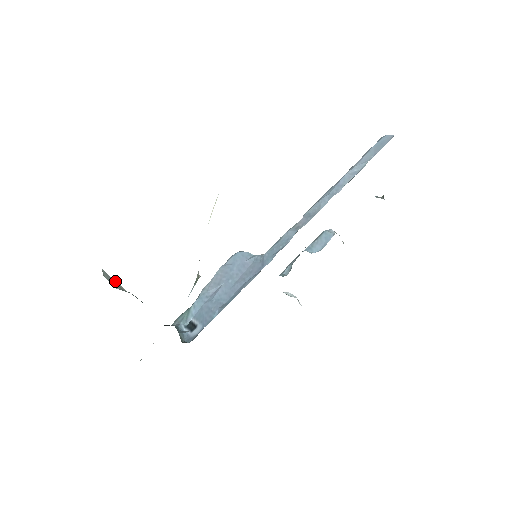
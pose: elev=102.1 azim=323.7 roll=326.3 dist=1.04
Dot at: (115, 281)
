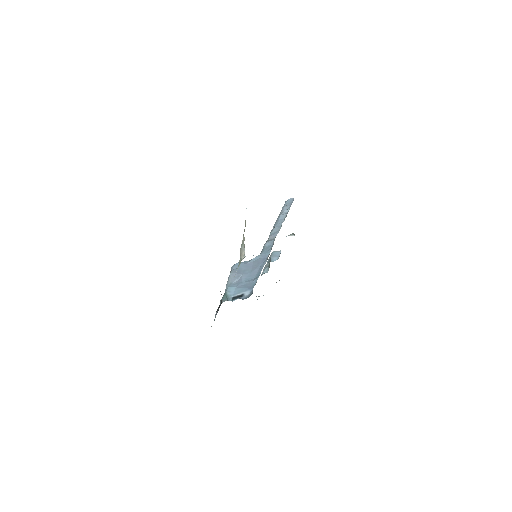
Dot at: occluded
